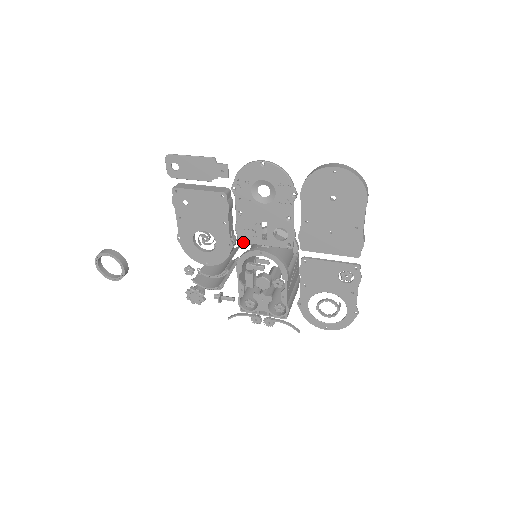
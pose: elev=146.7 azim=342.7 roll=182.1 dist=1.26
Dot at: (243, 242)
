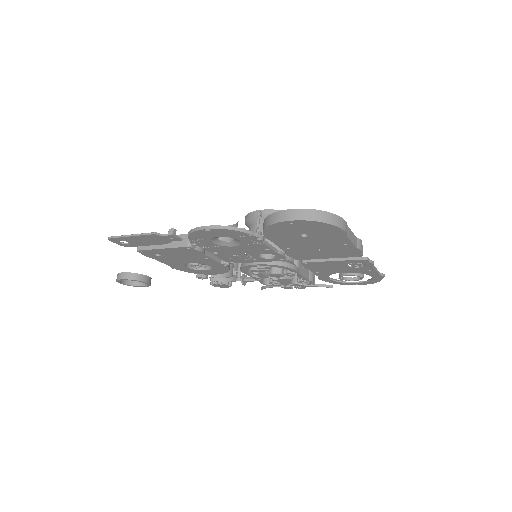
Dot at: occluded
